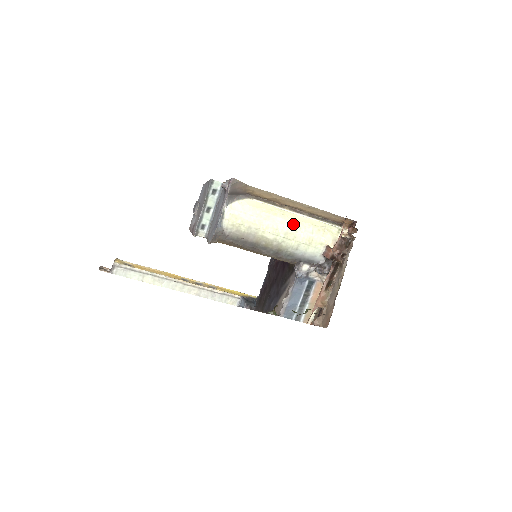
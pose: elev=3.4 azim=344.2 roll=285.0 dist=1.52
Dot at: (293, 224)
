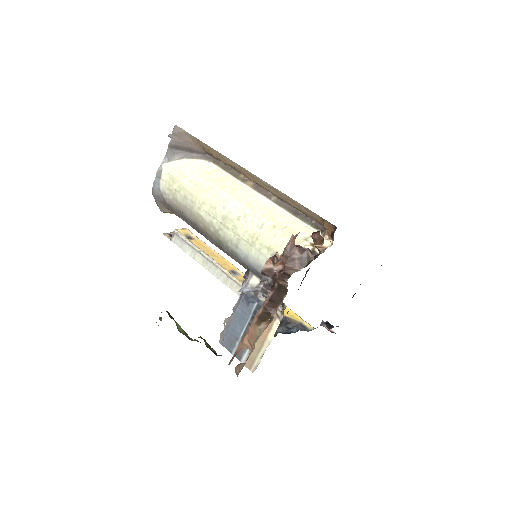
Dot at: (239, 206)
